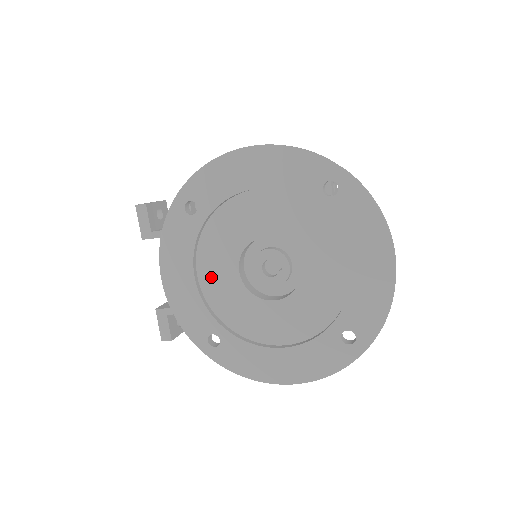
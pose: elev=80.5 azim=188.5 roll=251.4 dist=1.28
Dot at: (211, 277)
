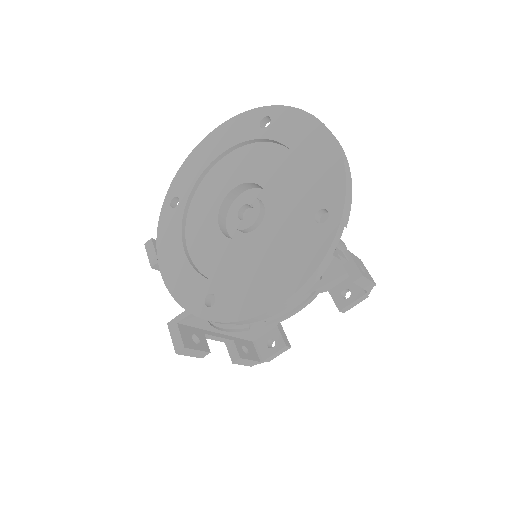
Dot at: (199, 248)
